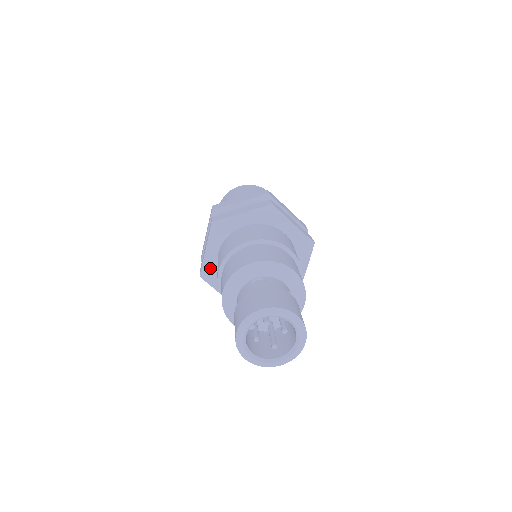
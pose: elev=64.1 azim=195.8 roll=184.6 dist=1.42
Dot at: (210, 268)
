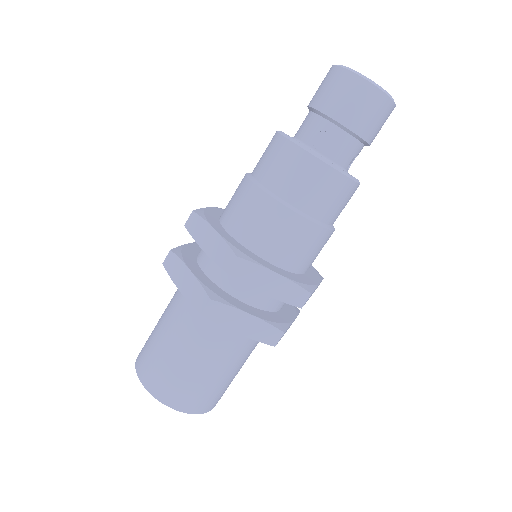
Dot at: (237, 246)
